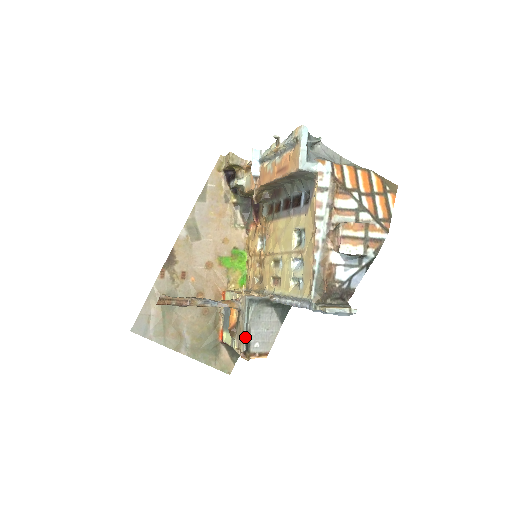
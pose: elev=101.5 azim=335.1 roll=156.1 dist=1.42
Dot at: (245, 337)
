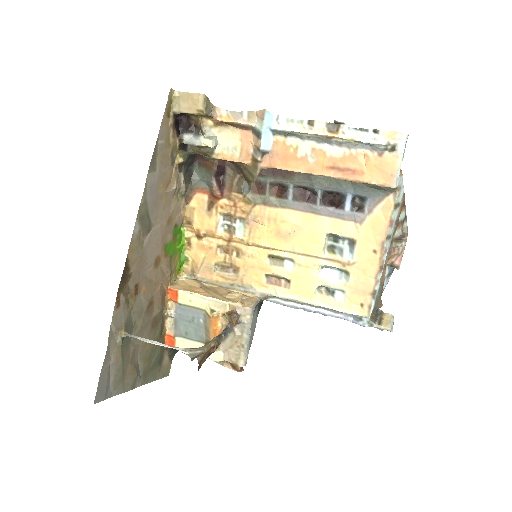
Dot at: (248, 352)
